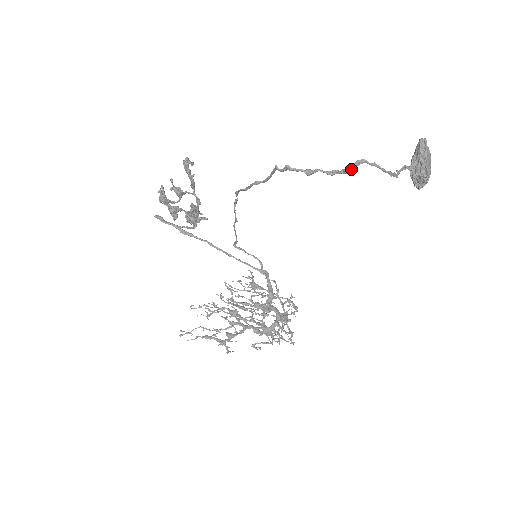
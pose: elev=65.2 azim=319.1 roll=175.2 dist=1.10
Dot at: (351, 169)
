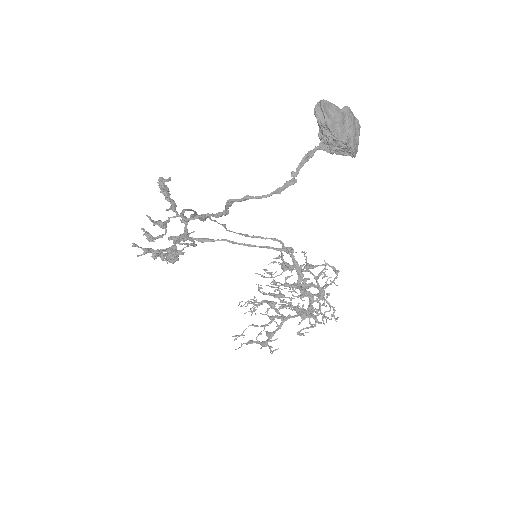
Dot at: (227, 212)
